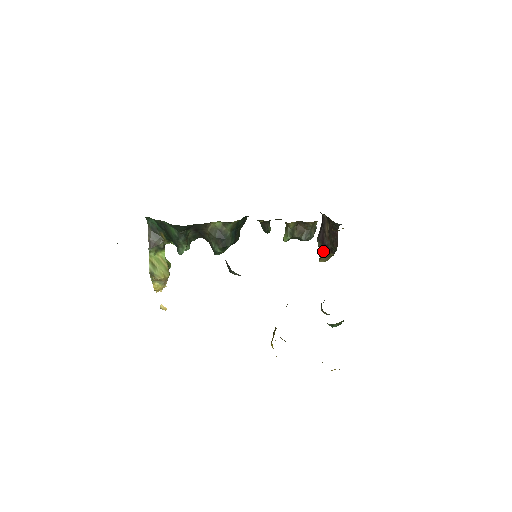
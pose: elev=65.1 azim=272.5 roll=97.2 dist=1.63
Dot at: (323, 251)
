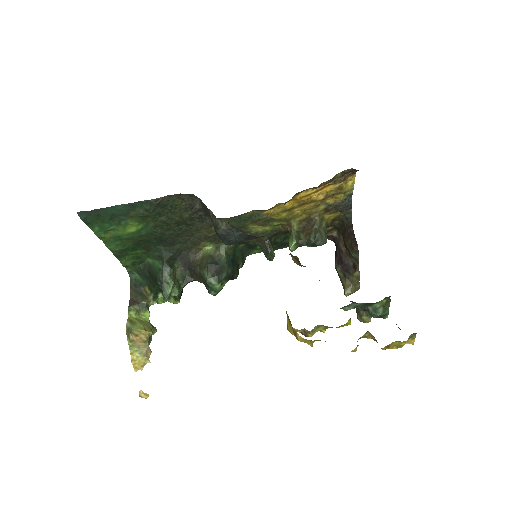
Dot at: (345, 276)
